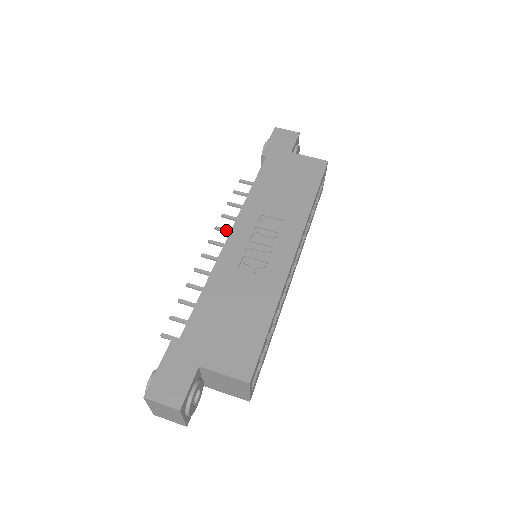
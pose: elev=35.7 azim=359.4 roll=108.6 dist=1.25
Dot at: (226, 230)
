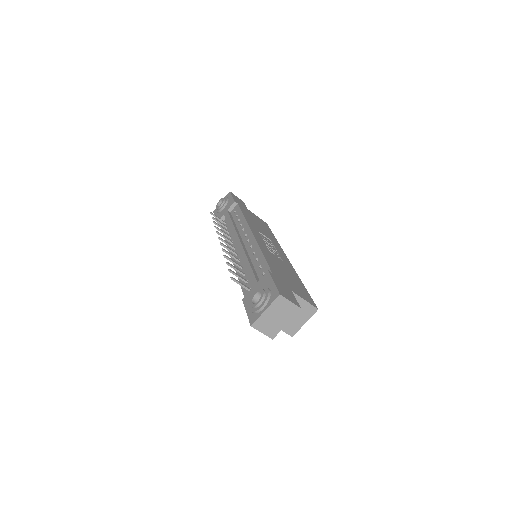
Dot at: (224, 236)
